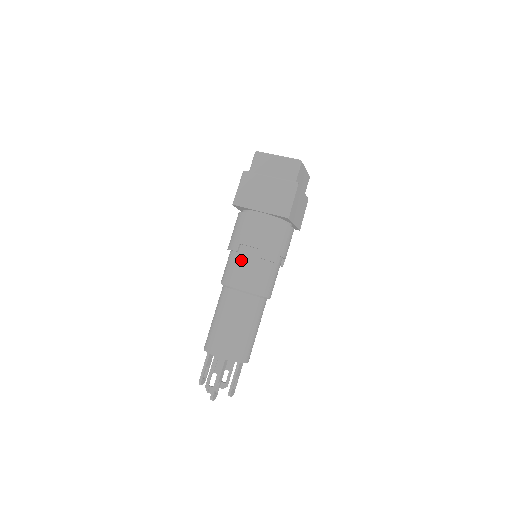
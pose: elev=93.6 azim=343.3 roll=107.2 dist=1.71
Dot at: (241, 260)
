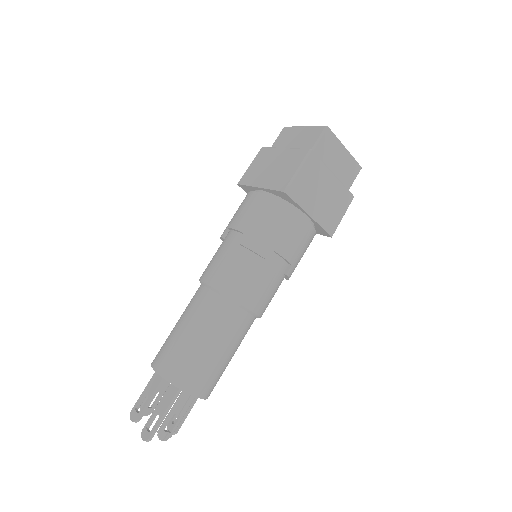
Dot at: (266, 273)
